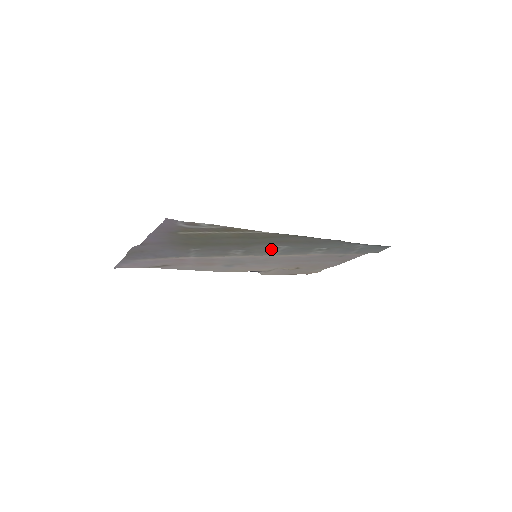
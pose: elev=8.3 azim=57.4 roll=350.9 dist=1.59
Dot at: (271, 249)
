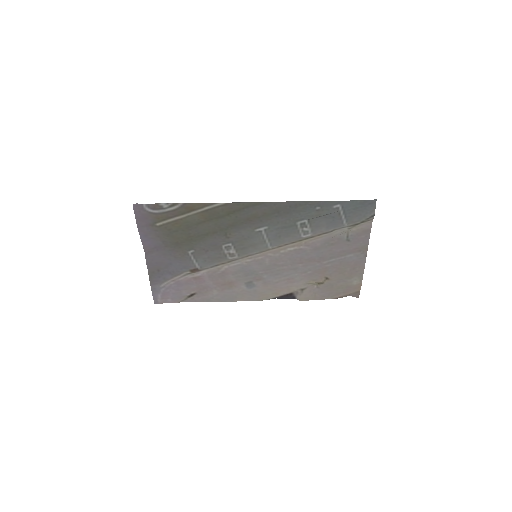
Dot at: (256, 237)
